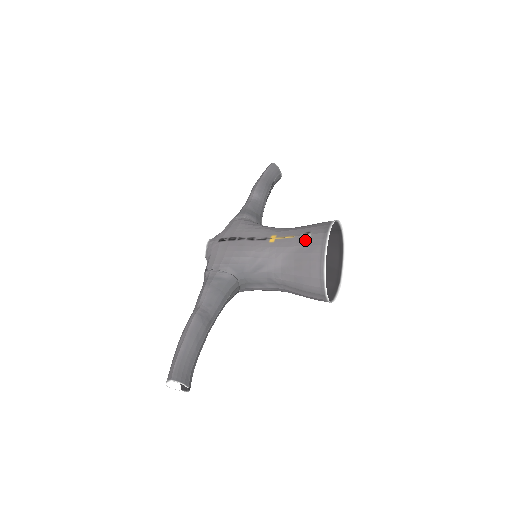
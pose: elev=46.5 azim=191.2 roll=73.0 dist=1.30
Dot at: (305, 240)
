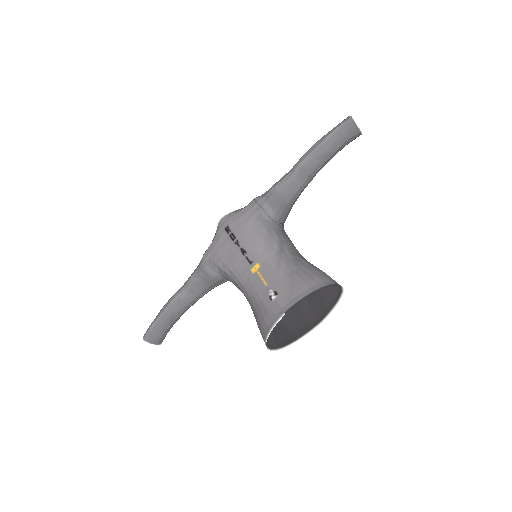
Dot at: (268, 300)
